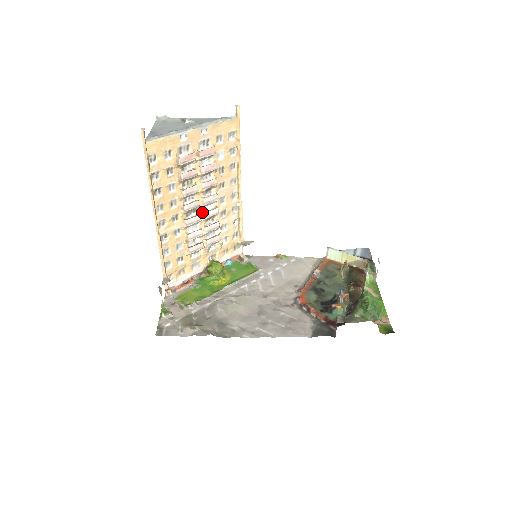
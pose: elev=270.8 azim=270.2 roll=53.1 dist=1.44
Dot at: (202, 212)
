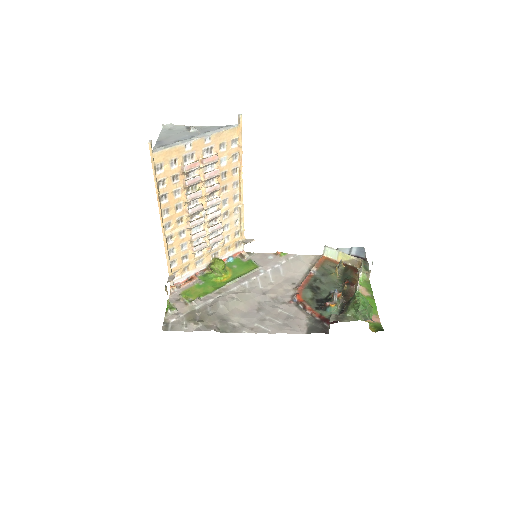
Dot at: (205, 214)
